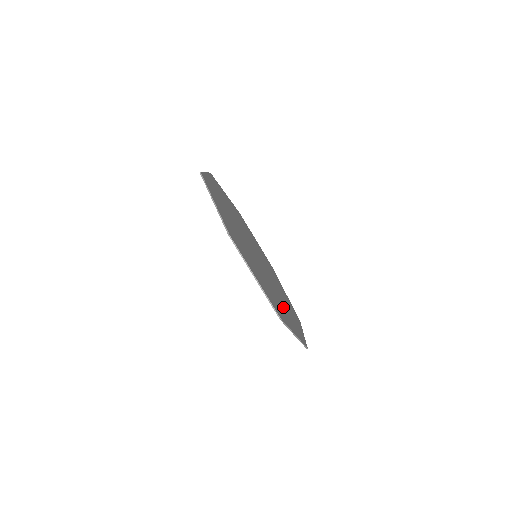
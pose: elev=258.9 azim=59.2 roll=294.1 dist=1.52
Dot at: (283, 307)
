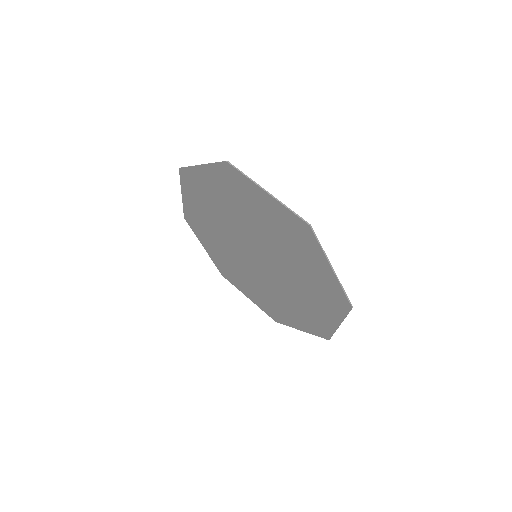
Dot at: (306, 273)
